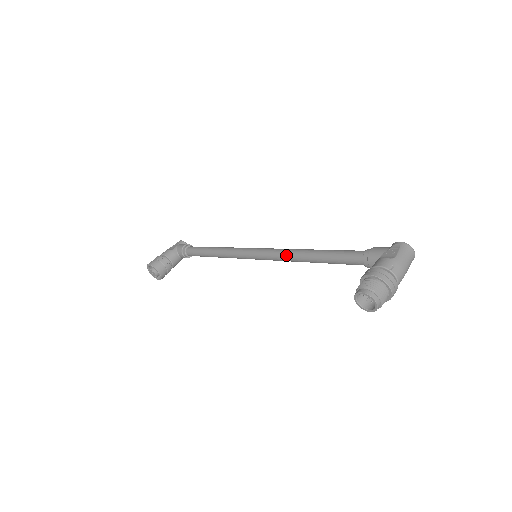
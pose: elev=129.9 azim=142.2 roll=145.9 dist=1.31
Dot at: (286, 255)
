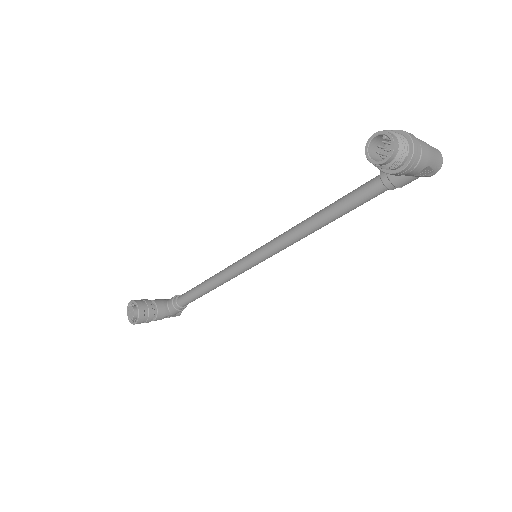
Dot at: (291, 229)
